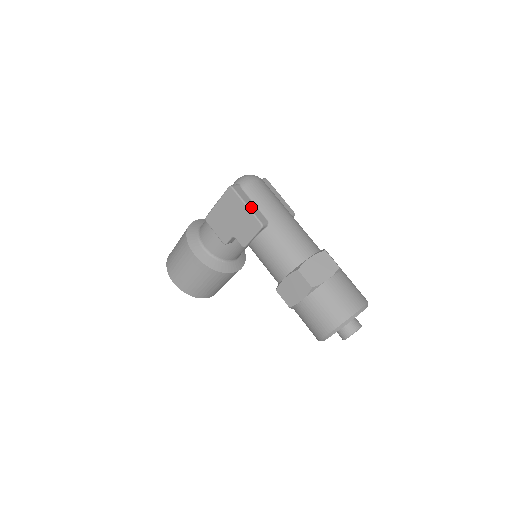
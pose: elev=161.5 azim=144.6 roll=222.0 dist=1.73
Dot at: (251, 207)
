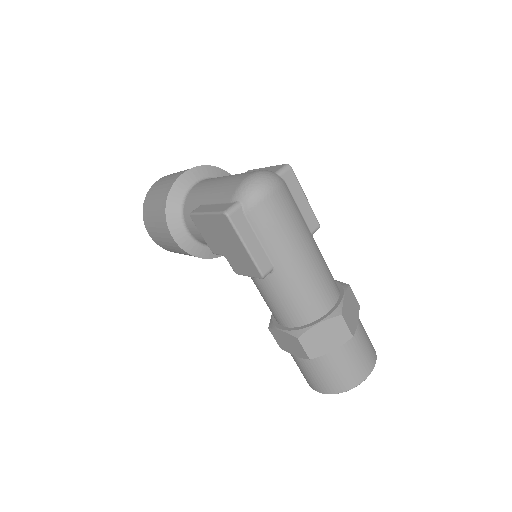
Dot at: (252, 249)
